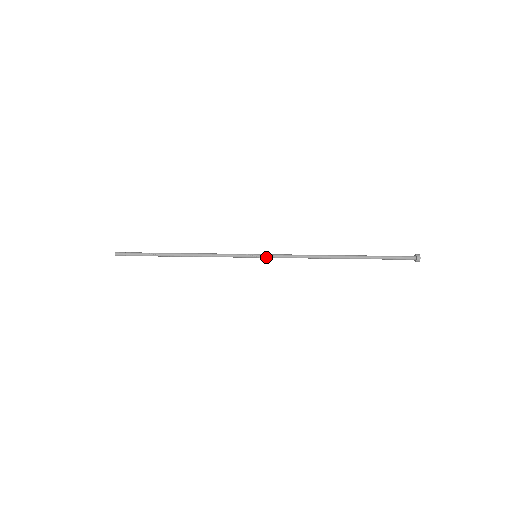
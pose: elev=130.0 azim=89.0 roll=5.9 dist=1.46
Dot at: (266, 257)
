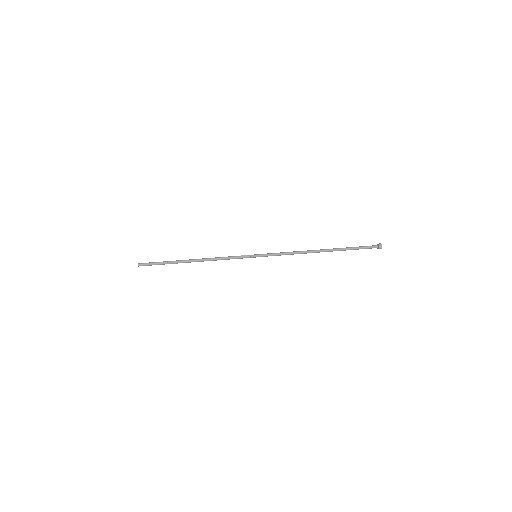
Dot at: (264, 256)
